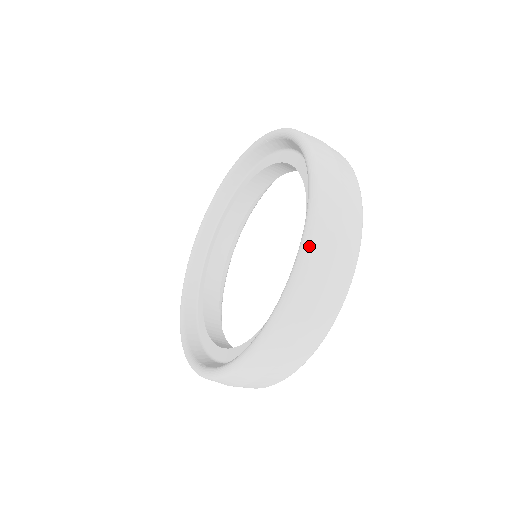
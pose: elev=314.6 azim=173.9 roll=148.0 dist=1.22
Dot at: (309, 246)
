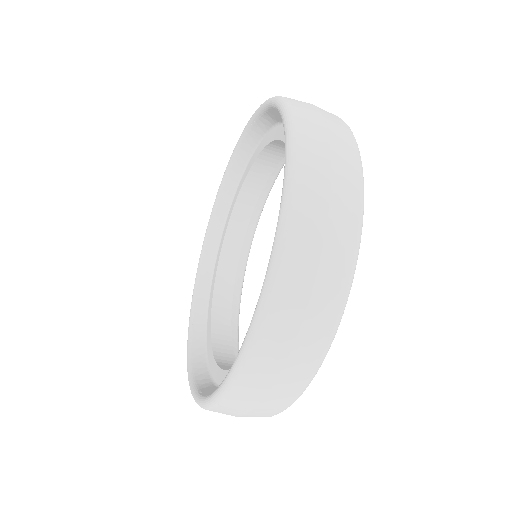
Dot at: (224, 398)
